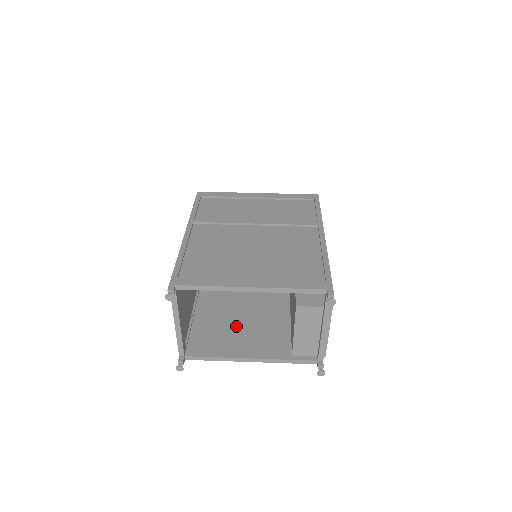
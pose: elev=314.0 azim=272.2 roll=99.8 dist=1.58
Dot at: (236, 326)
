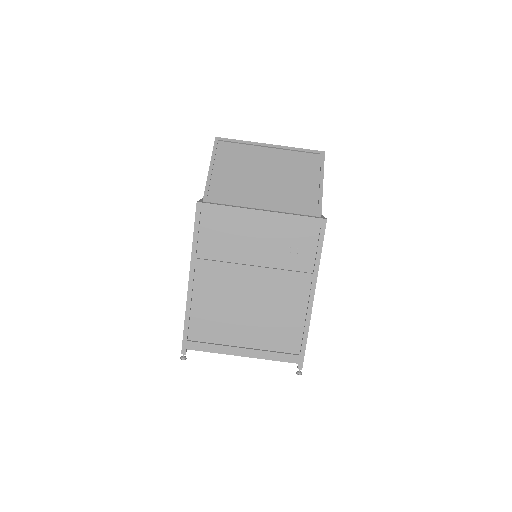
Dot at: occluded
